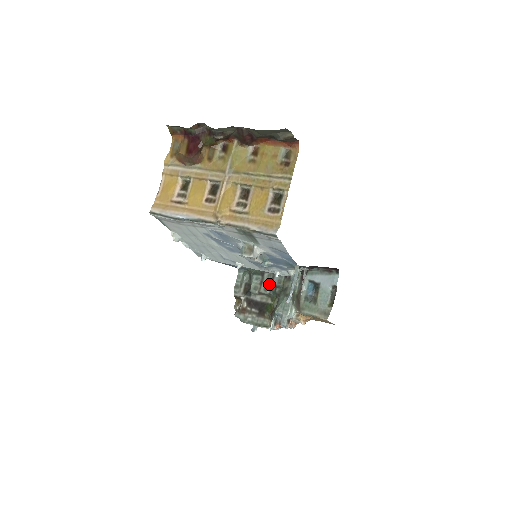
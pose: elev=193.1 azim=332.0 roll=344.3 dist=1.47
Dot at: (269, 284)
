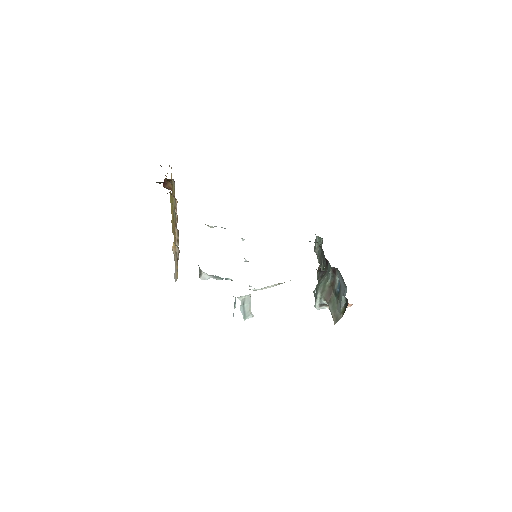
Dot at: (322, 261)
